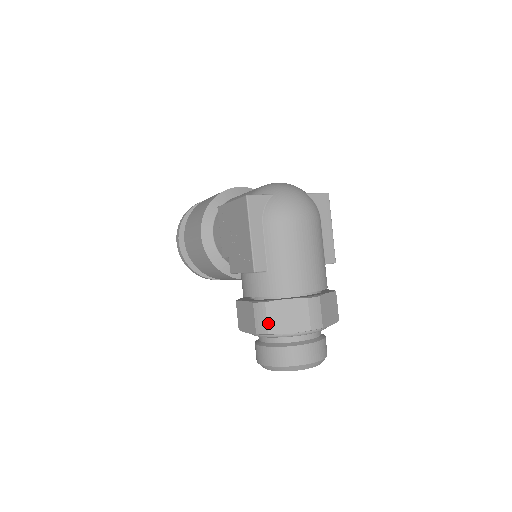
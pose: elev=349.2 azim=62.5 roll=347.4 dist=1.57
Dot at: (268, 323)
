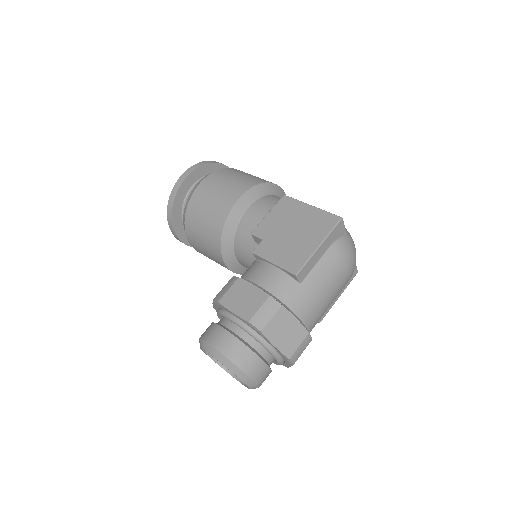
Dot at: (269, 323)
